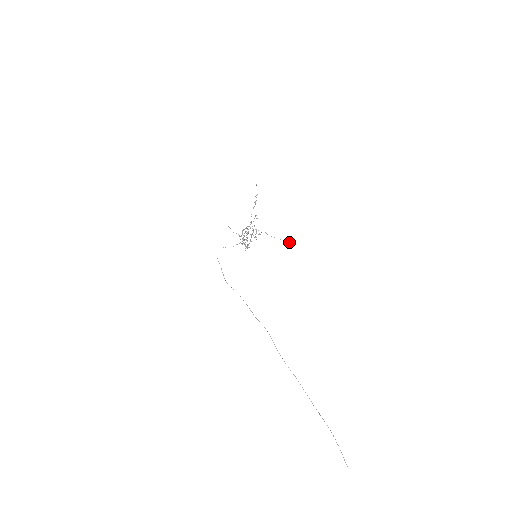
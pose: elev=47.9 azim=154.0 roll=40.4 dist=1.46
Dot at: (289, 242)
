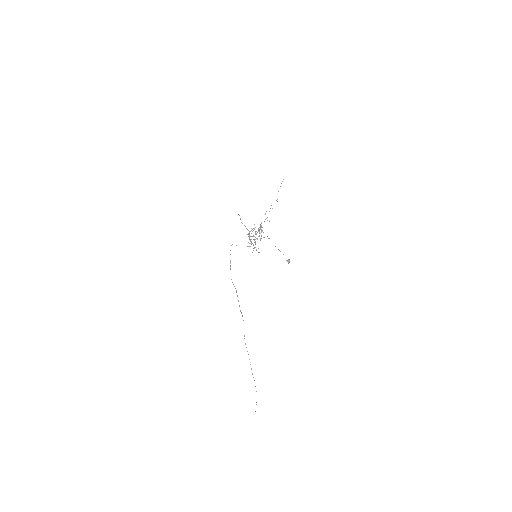
Dot at: (289, 260)
